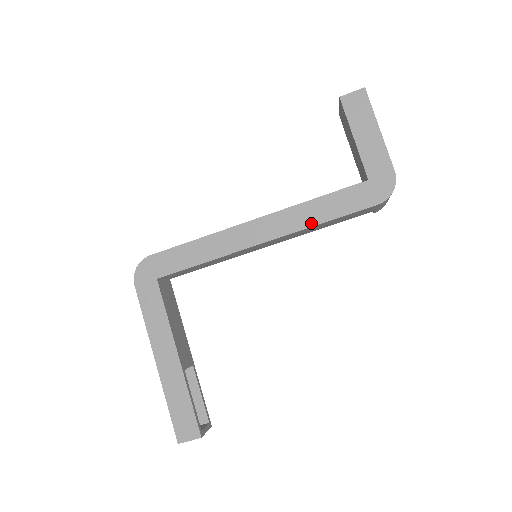
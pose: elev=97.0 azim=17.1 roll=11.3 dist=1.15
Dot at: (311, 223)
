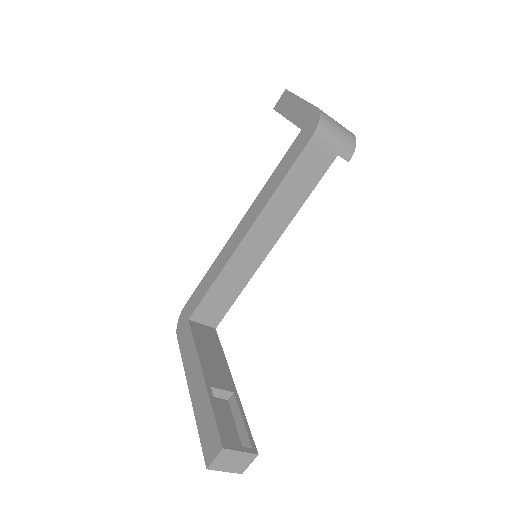
Dot at: (272, 192)
